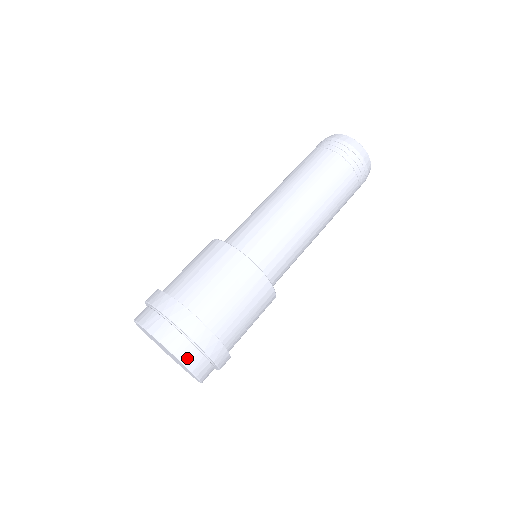
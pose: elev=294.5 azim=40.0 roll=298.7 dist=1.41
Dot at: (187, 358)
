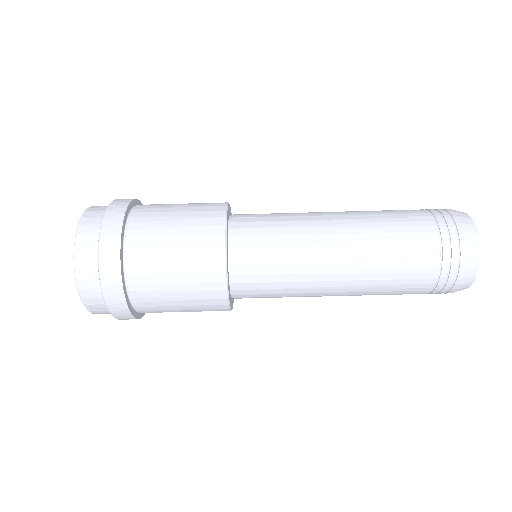
Dot at: occluded
